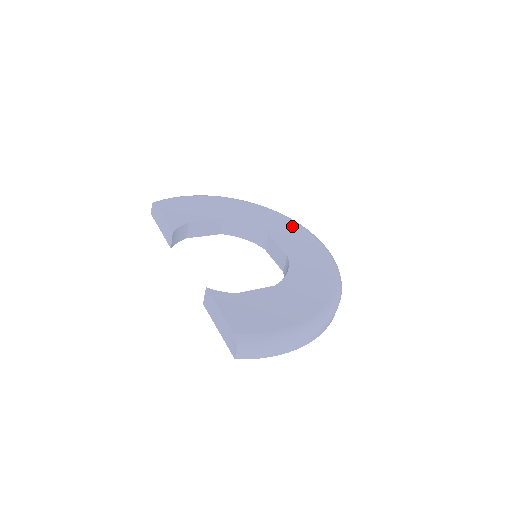
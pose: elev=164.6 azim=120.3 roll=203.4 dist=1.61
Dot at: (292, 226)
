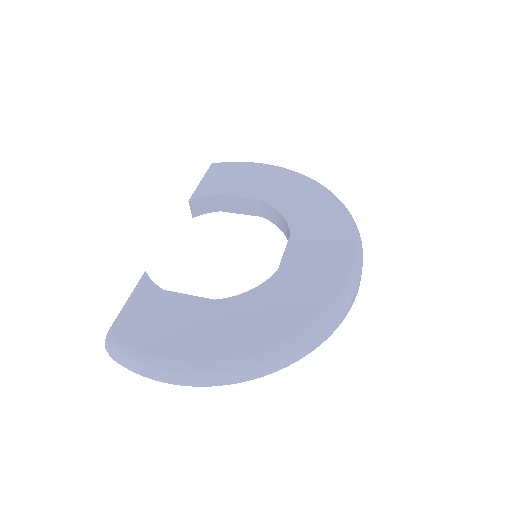
Dot at: (337, 232)
